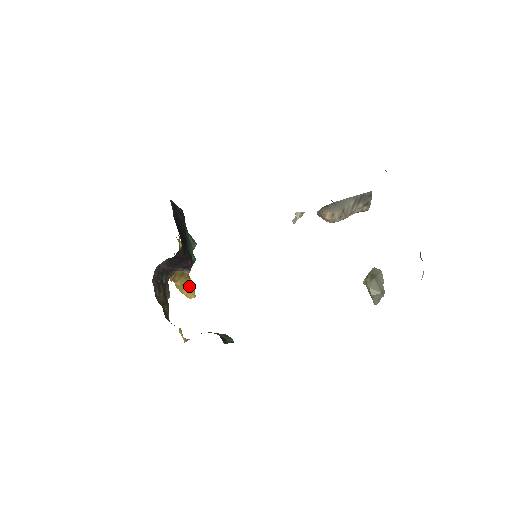
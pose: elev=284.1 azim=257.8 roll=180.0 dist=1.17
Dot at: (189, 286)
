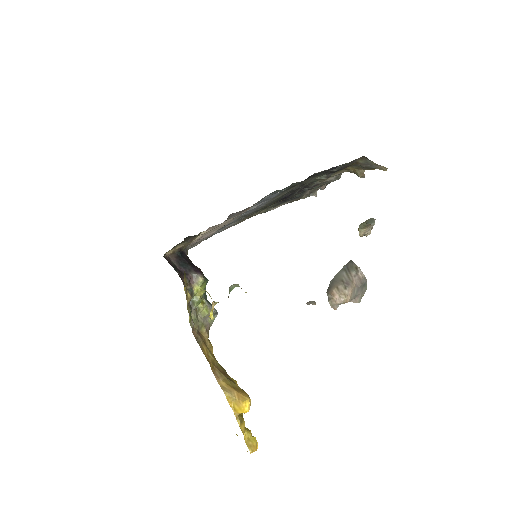
Dot at: (238, 389)
